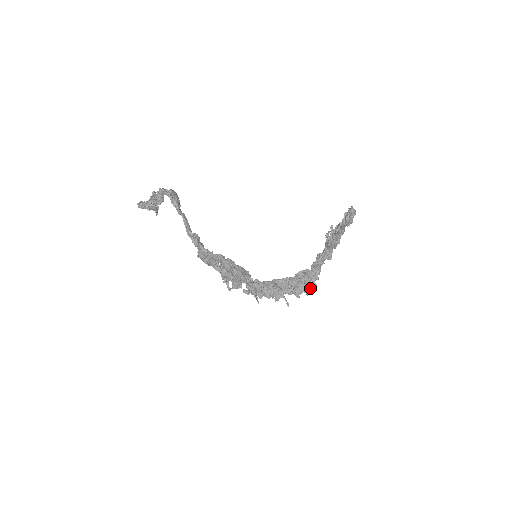
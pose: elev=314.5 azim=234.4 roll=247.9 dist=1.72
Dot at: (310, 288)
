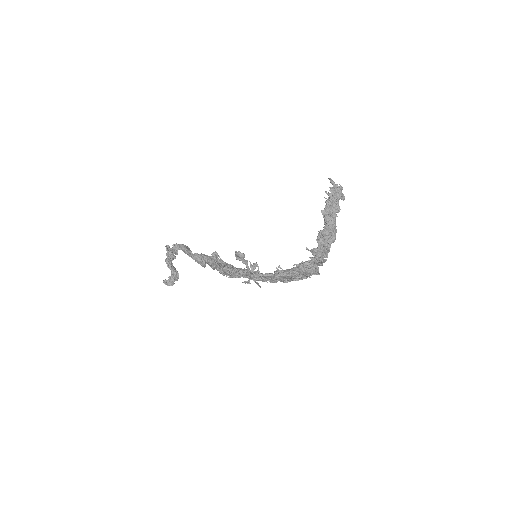
Dot at: (318, 263)
